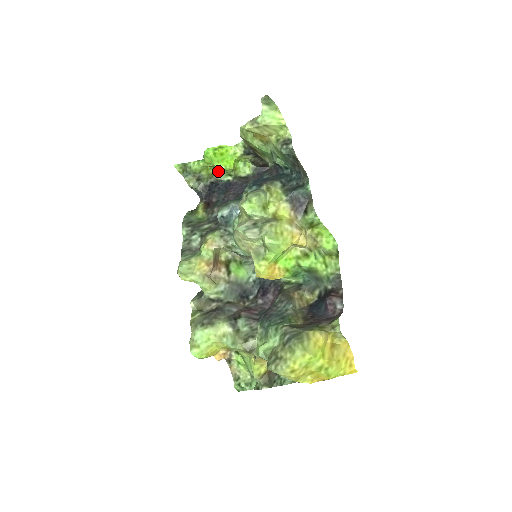
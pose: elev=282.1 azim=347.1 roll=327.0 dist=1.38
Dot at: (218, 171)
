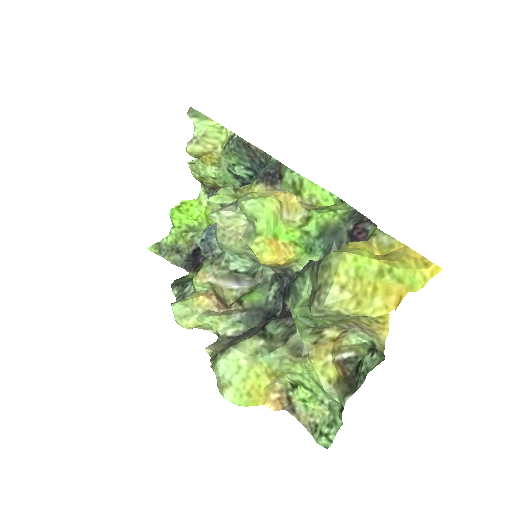
Dot at: (195, 235)
